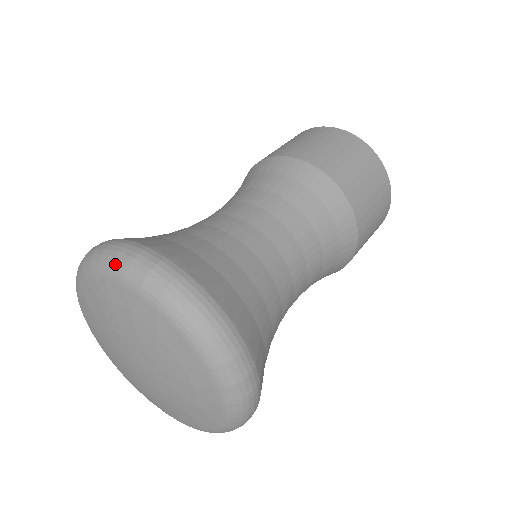
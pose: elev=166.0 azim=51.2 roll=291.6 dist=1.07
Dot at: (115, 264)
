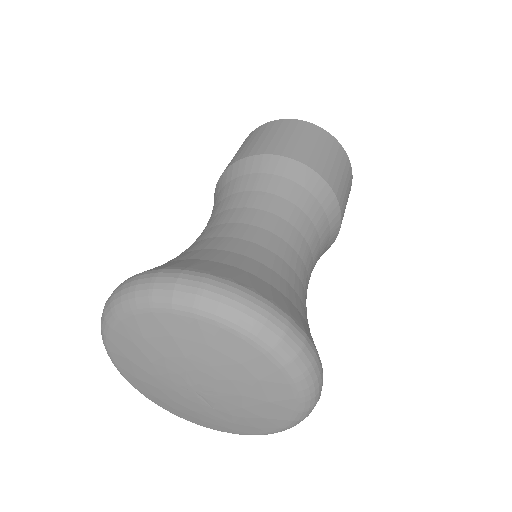
Dot at: (138, 296)
